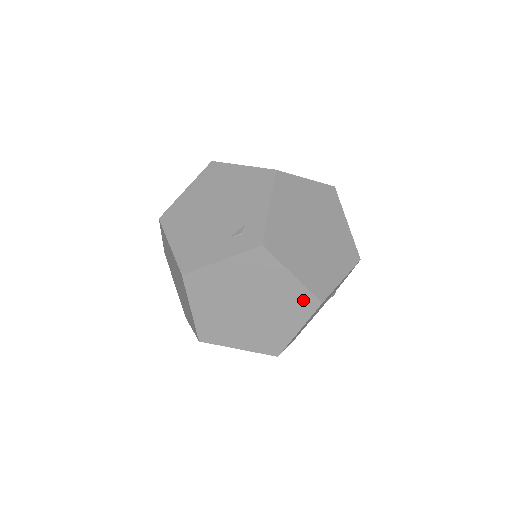
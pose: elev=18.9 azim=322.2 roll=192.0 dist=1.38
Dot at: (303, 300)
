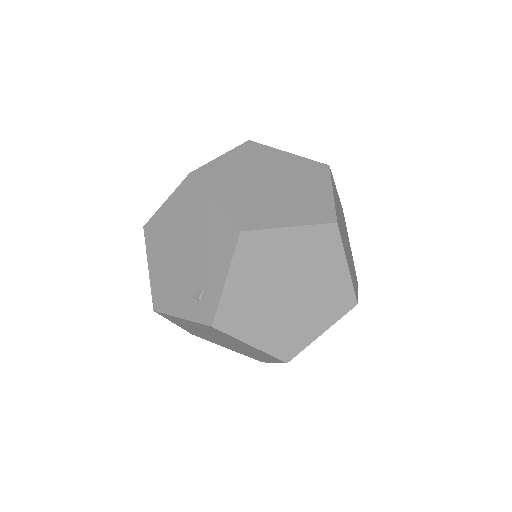
Dot at: (268, 356)
